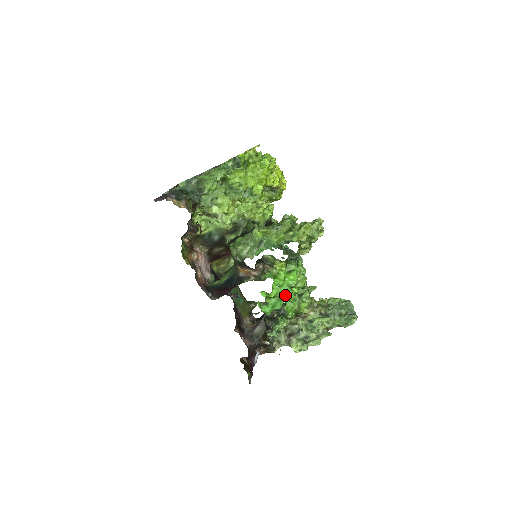
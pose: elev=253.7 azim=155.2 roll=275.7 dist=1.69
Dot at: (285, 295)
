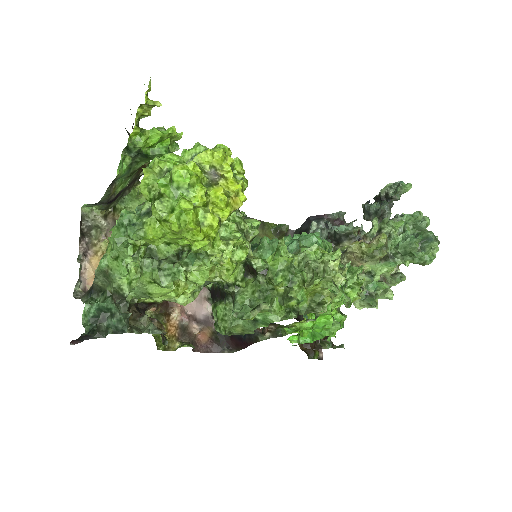
Dot at: occluded
